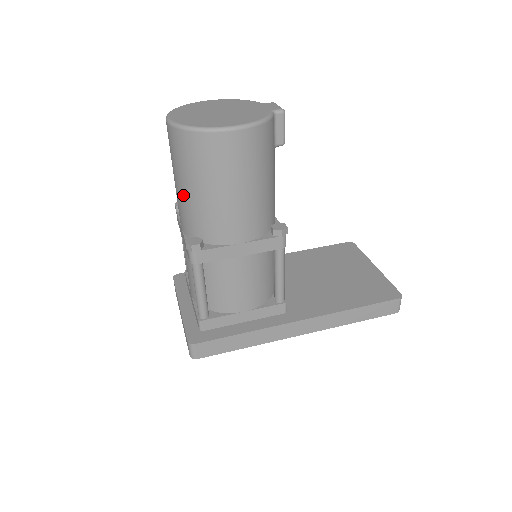
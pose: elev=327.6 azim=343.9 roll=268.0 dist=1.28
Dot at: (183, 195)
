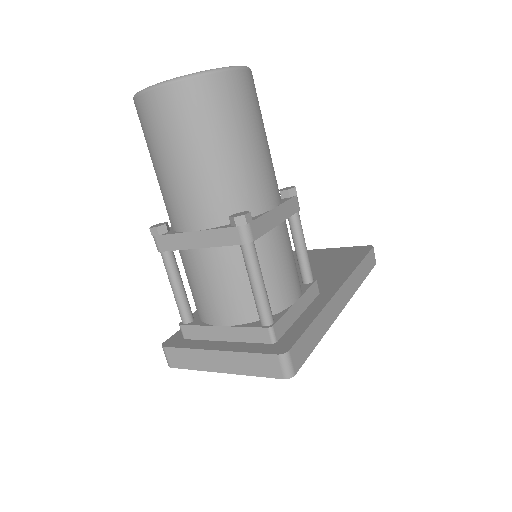
Dot at: (201, 169)
